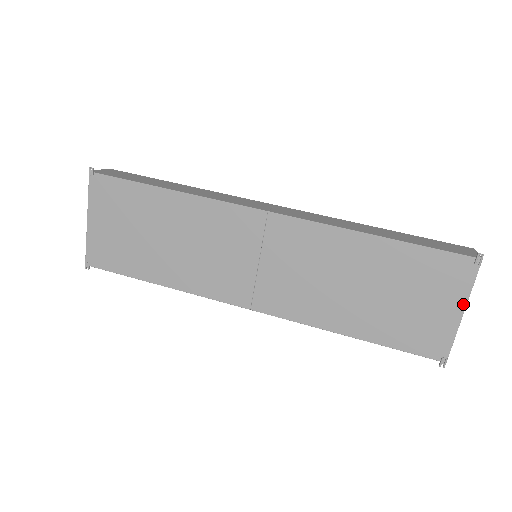
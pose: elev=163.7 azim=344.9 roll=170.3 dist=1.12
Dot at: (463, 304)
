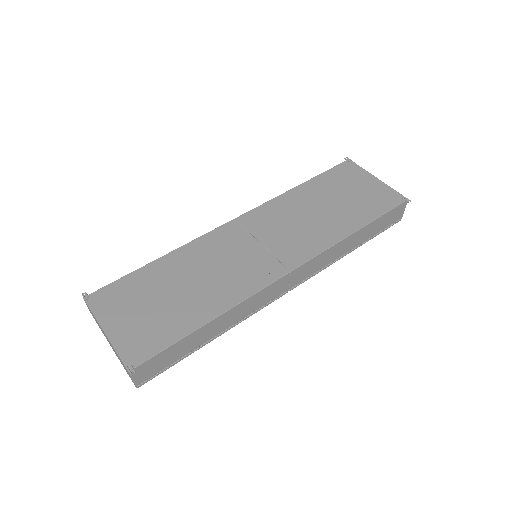
Dot at: (371, 176)
